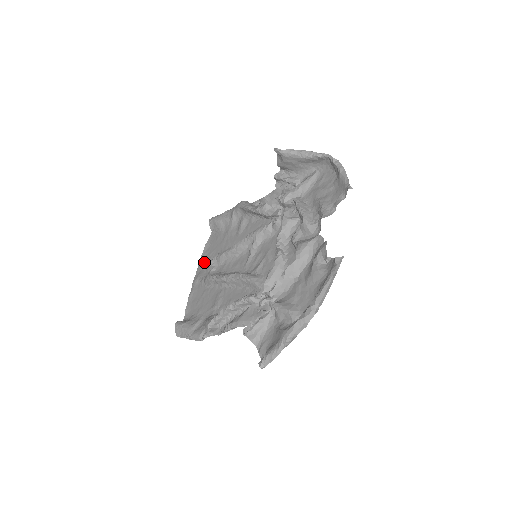
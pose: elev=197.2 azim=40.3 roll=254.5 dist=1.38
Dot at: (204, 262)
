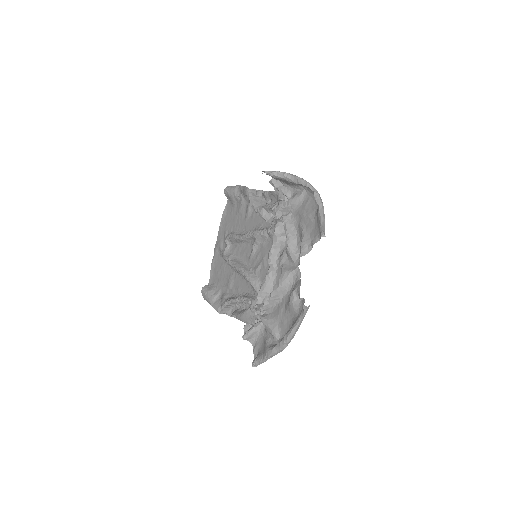
Dot at: (222, 232)
